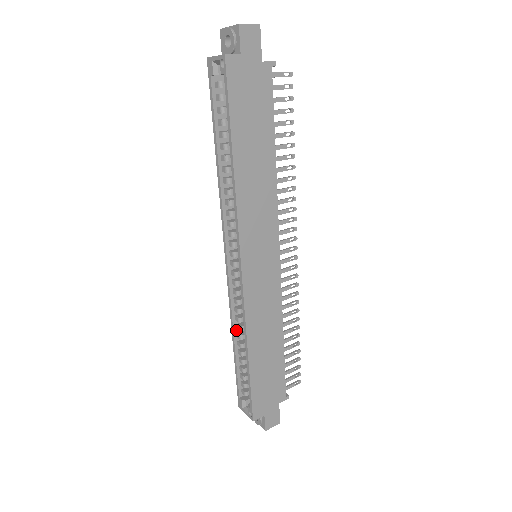
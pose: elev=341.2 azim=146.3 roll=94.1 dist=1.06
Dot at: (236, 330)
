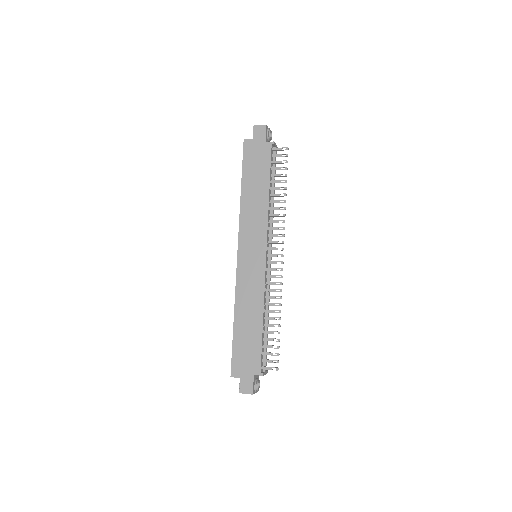
Dot at: occluded
